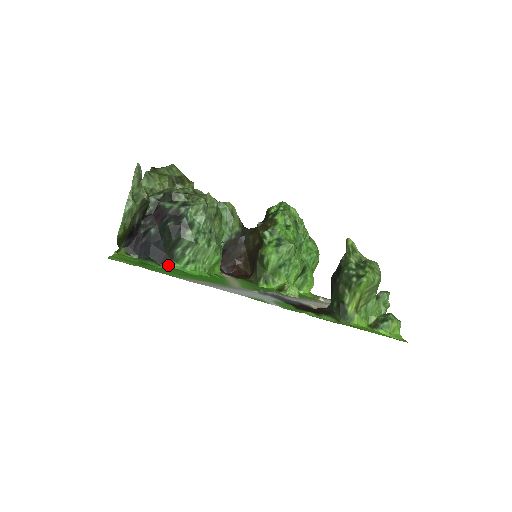
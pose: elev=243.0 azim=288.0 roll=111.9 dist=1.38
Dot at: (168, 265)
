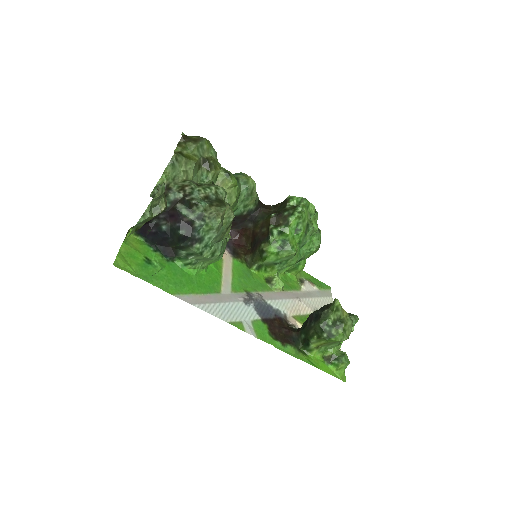
Dot at: (171, 258)
